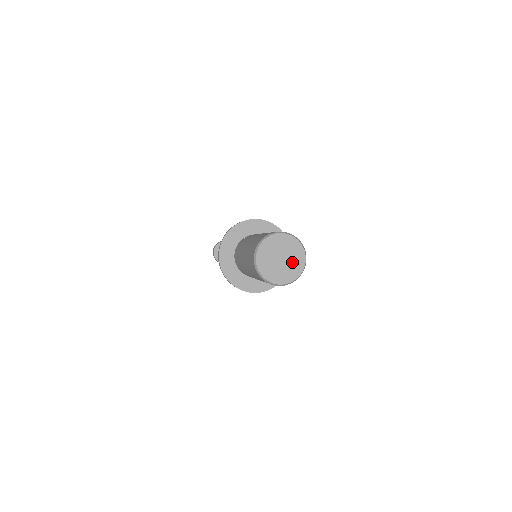
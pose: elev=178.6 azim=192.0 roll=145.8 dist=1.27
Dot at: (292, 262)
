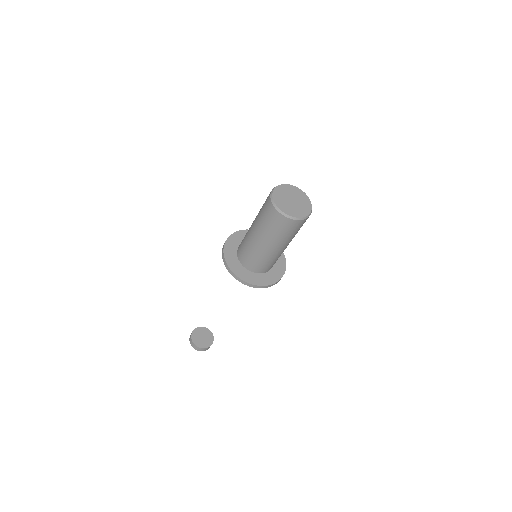
Dot at: (296, 208)
